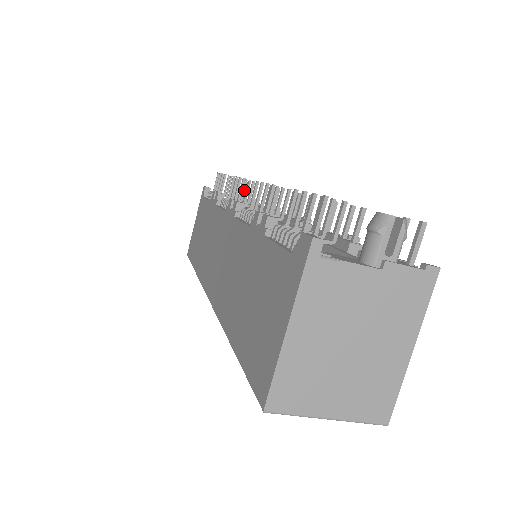
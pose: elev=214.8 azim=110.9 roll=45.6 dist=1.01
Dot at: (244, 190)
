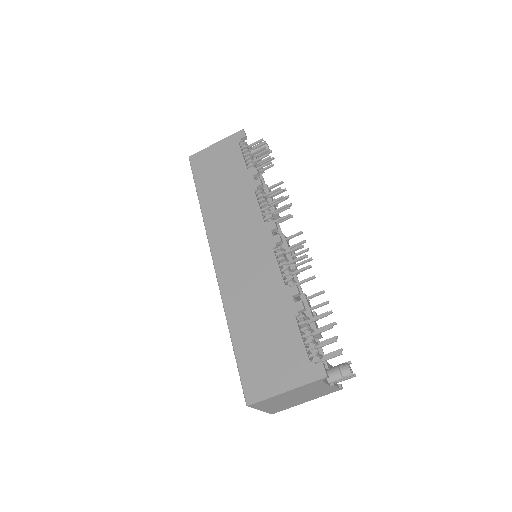
Dot at: (276, 194)
